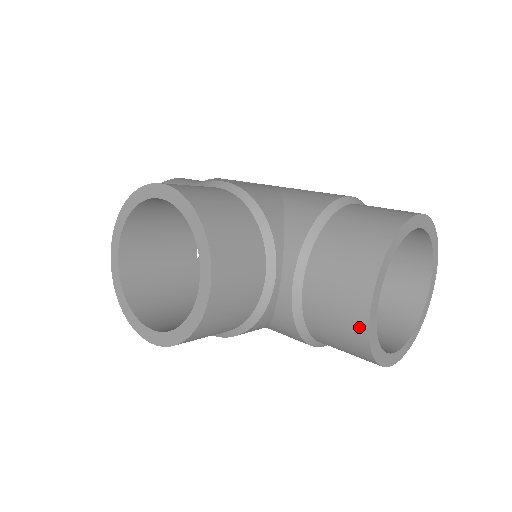
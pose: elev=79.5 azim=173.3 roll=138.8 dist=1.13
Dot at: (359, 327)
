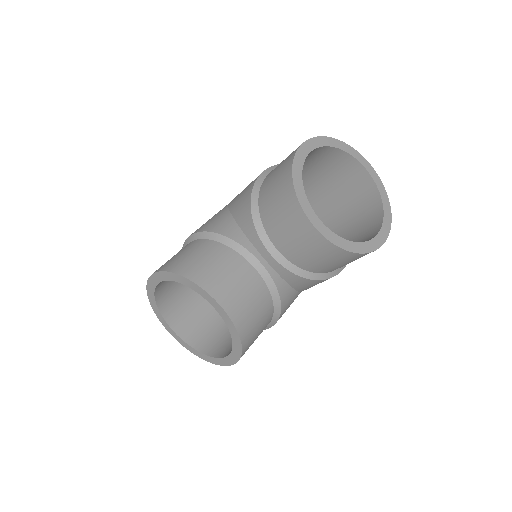
Dot at: (326, 246)
